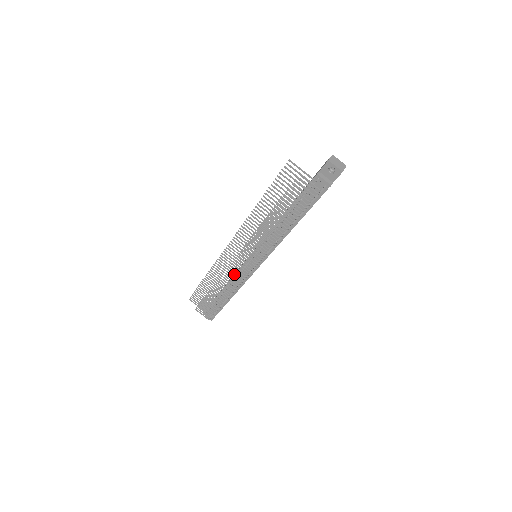
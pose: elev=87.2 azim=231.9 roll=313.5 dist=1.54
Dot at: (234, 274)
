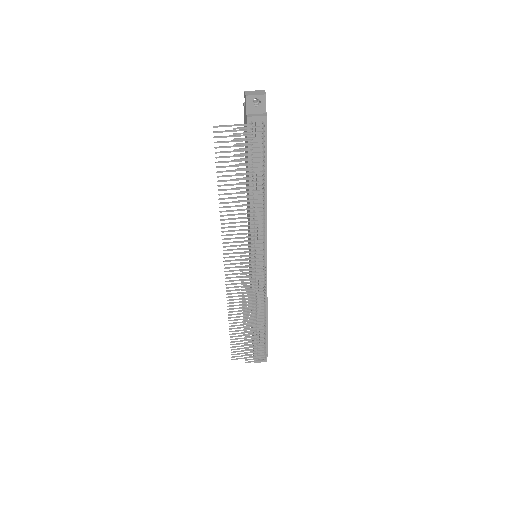
Dot at: (252, 289)
